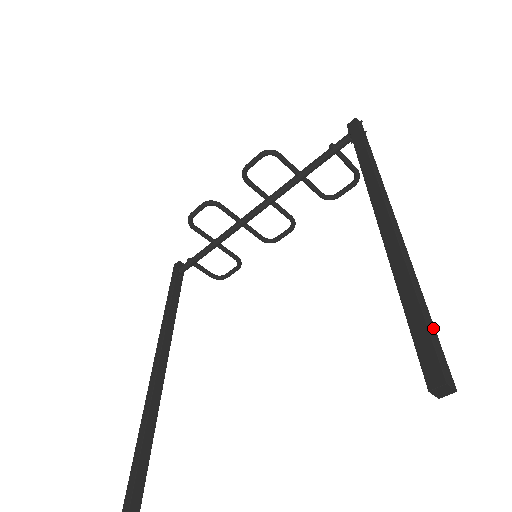
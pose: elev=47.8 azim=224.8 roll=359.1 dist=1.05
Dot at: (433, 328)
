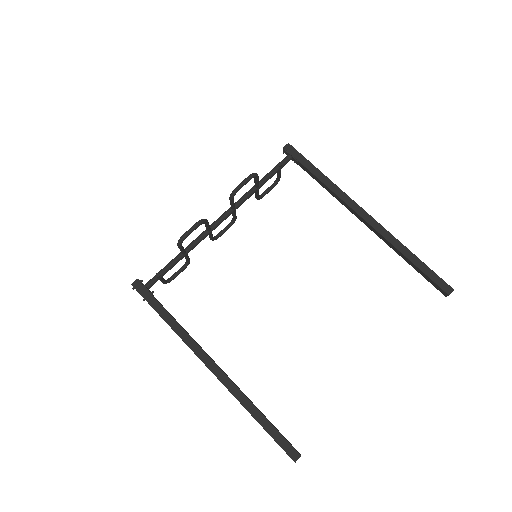
Dot at: (428, 270)
